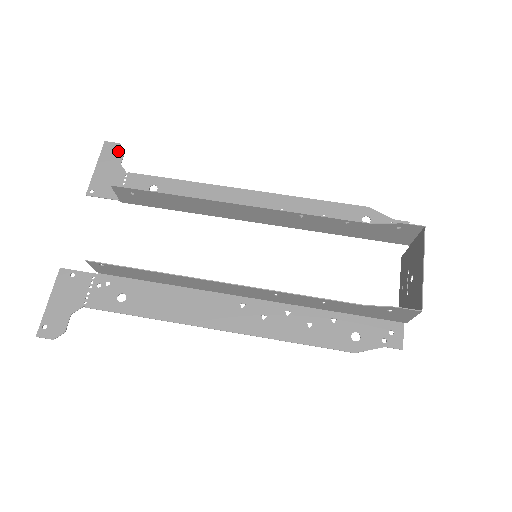
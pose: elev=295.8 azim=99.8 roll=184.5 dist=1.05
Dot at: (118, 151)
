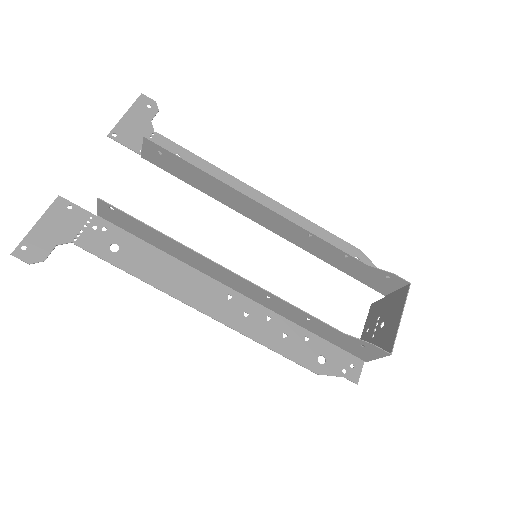
Dot at: (152, 108)
